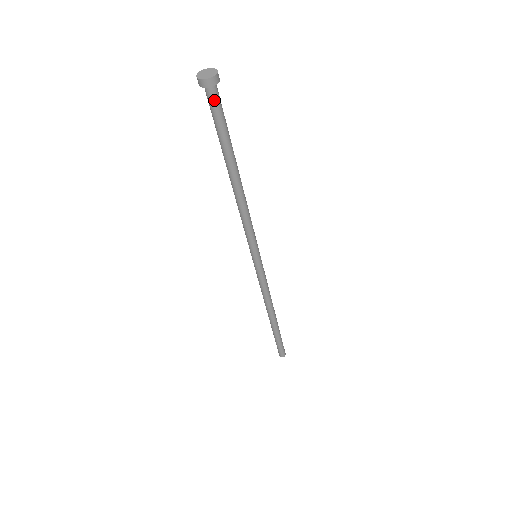
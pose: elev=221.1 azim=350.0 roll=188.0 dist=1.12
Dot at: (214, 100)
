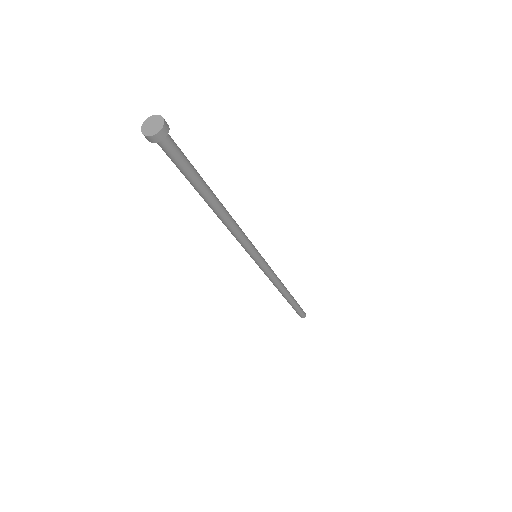
Dot at: (167, 150)
